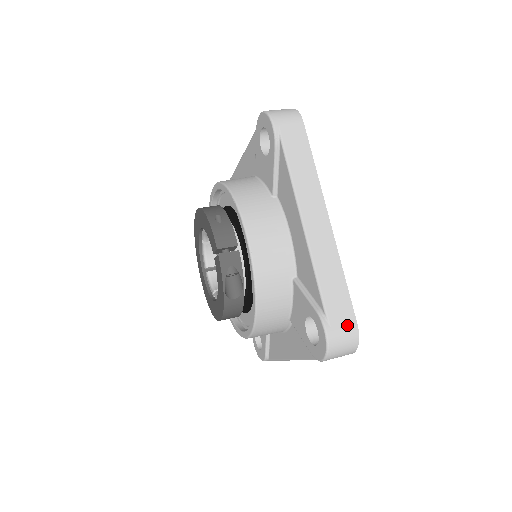
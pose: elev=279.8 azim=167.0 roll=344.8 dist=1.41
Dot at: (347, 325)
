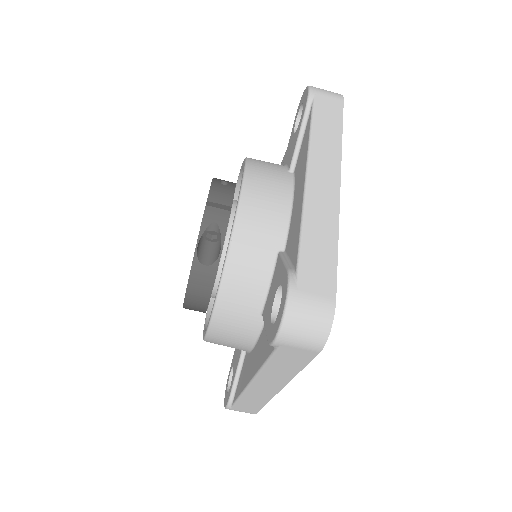
Dot at: (321, 295)
